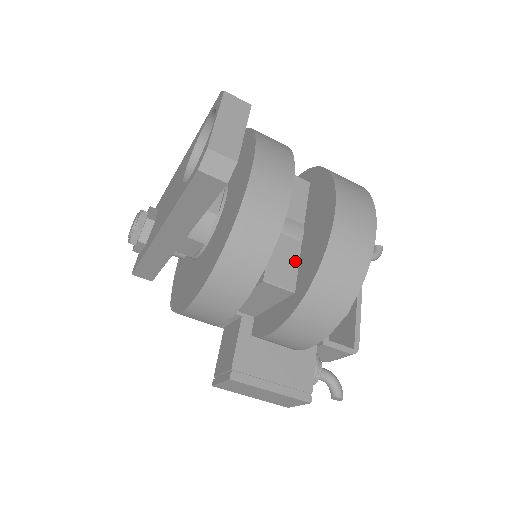
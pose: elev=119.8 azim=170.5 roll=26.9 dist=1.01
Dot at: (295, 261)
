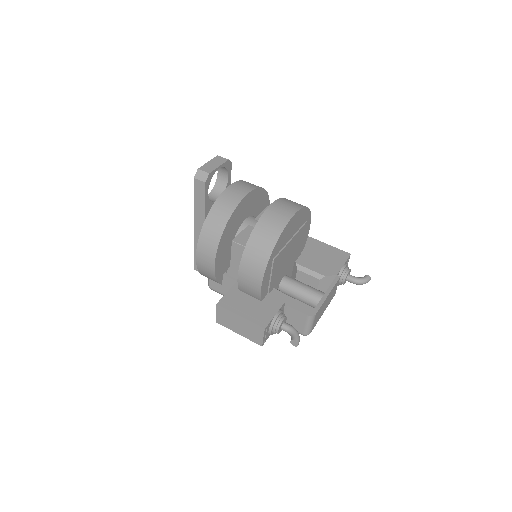
Dot at: occluded
